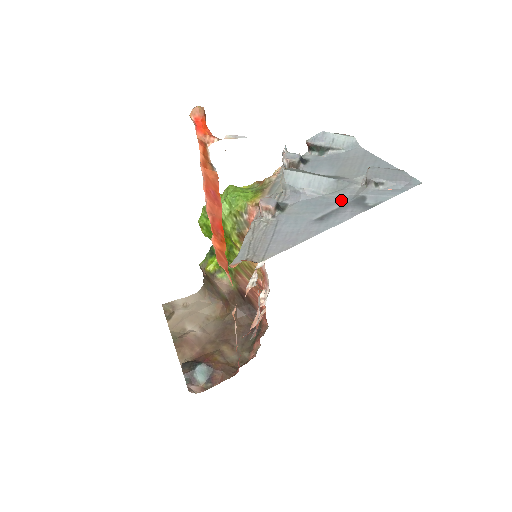
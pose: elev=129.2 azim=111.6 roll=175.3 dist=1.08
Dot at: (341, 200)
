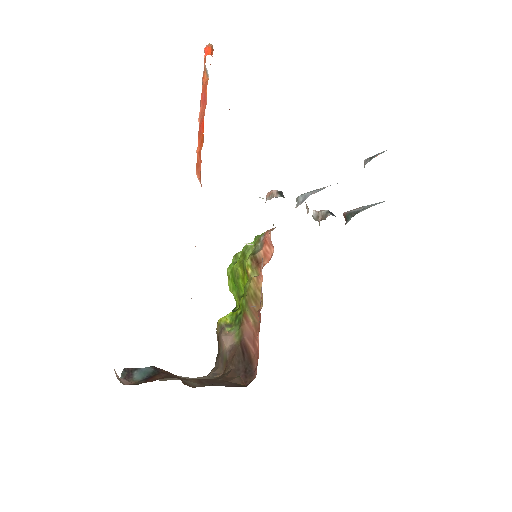
Dot at: occluded
